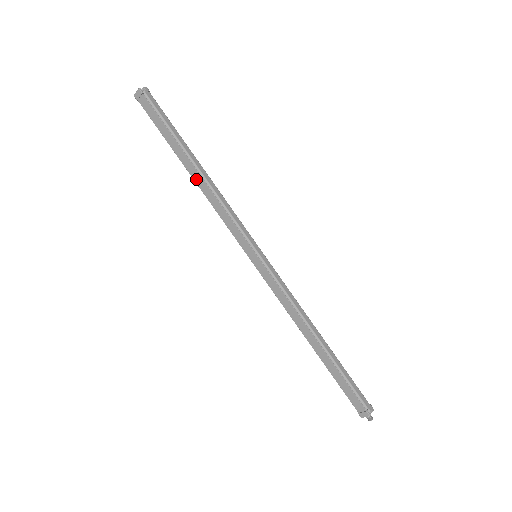
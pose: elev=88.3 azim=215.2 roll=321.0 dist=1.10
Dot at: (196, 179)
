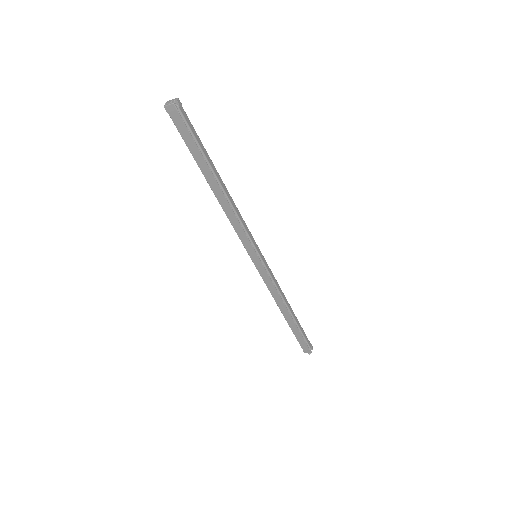
Dot at: (217, 195)
